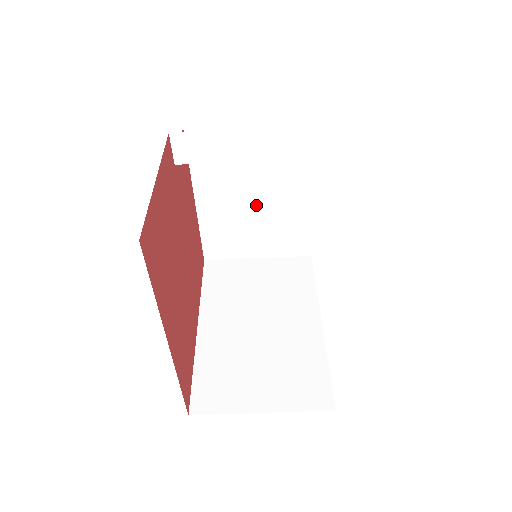
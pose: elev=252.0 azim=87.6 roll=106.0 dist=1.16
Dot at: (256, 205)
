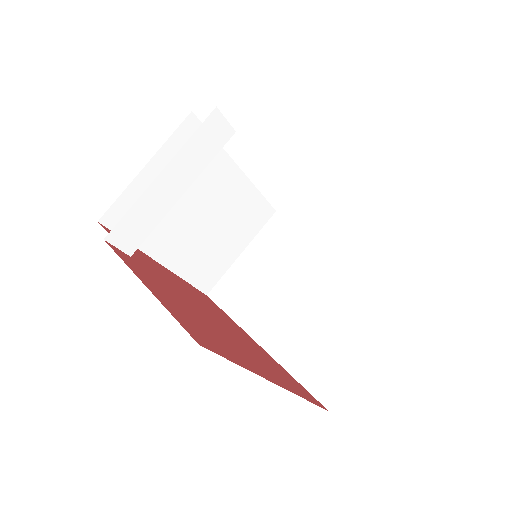
Dot at: (205, 219)
